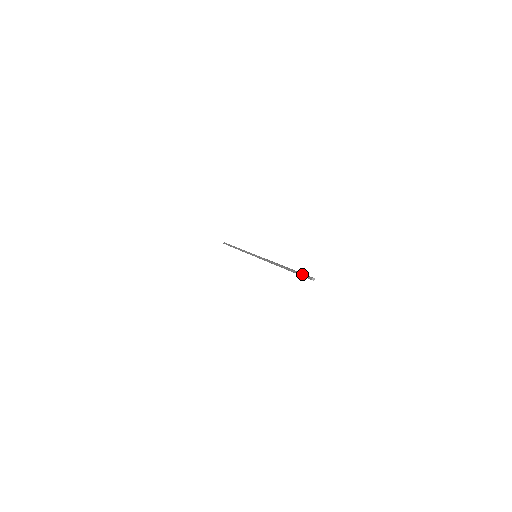
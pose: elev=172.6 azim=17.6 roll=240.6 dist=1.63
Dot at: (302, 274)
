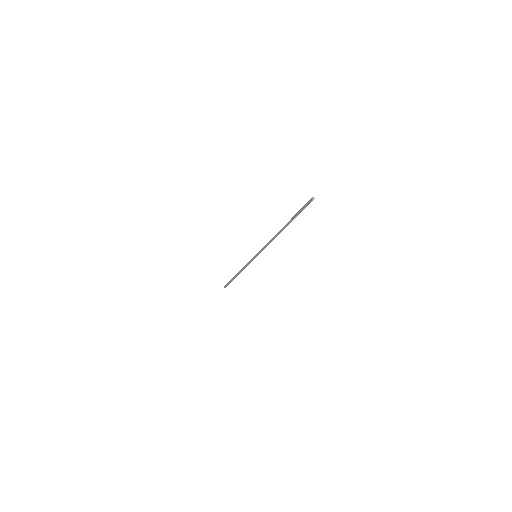
Dot at: (303, 207)
